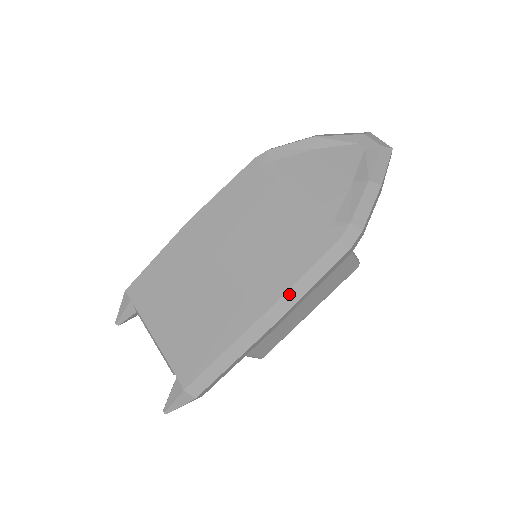
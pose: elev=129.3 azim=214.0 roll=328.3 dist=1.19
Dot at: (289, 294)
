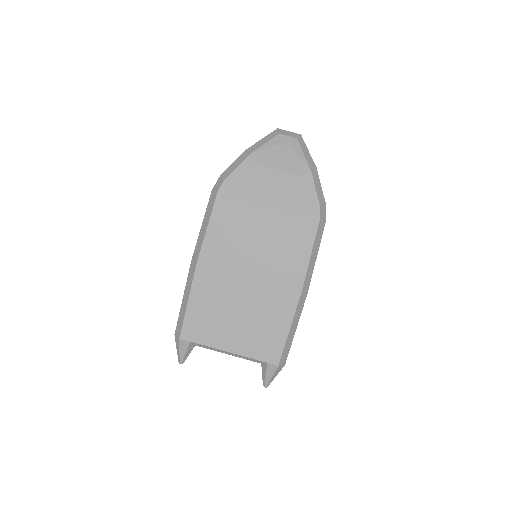
Dot at: (309, 270)
